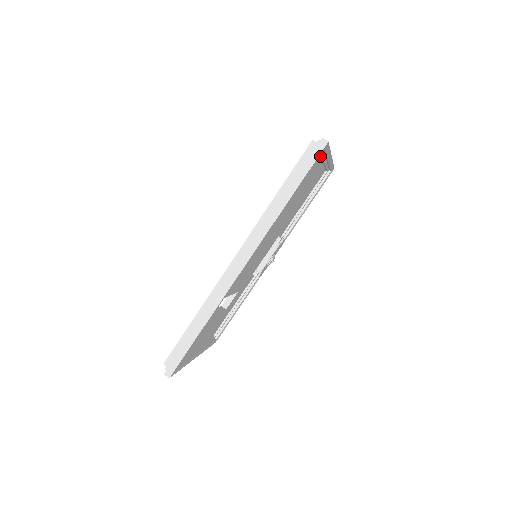
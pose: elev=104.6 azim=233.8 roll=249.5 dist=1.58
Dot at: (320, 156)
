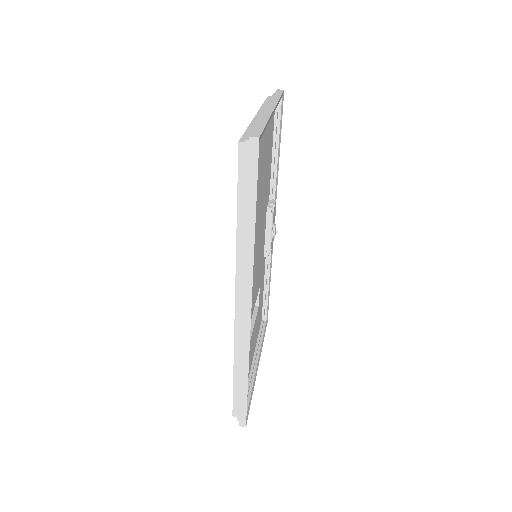
Dot at: occluded
